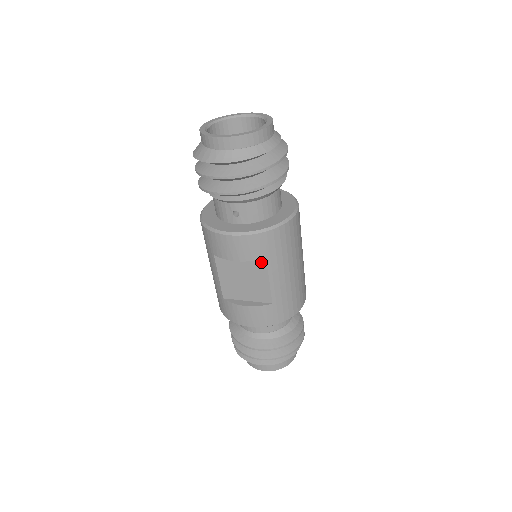
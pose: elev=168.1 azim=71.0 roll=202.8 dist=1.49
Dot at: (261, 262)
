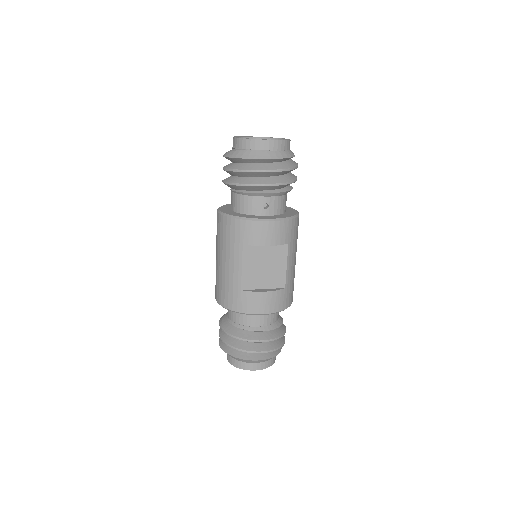
Dot at: (283, 247)
